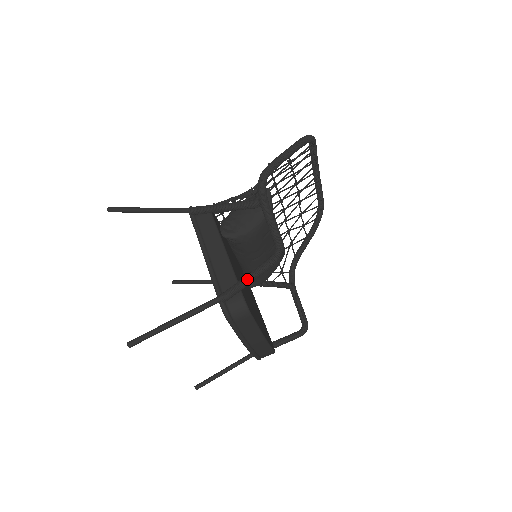
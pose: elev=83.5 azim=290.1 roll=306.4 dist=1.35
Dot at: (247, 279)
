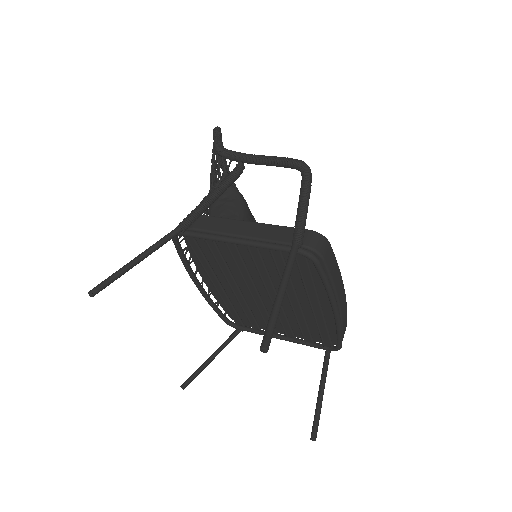
Dot at: (303, 207)
